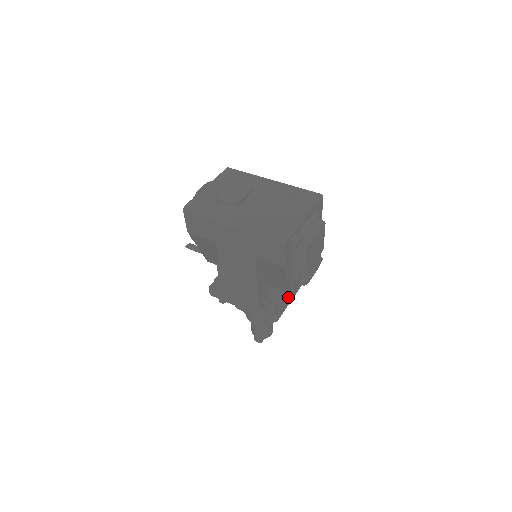
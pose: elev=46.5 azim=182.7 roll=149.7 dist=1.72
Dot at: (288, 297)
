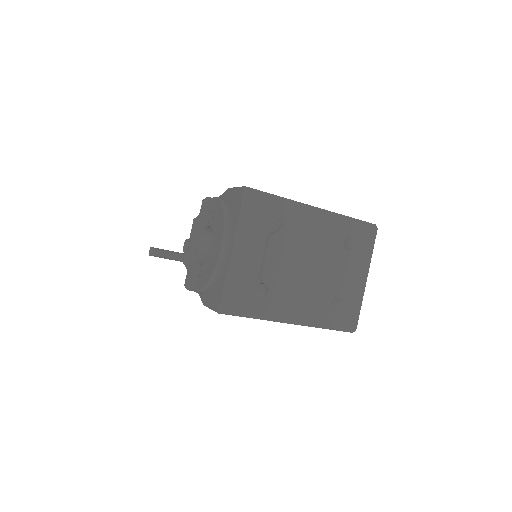
Dot at: occluded
